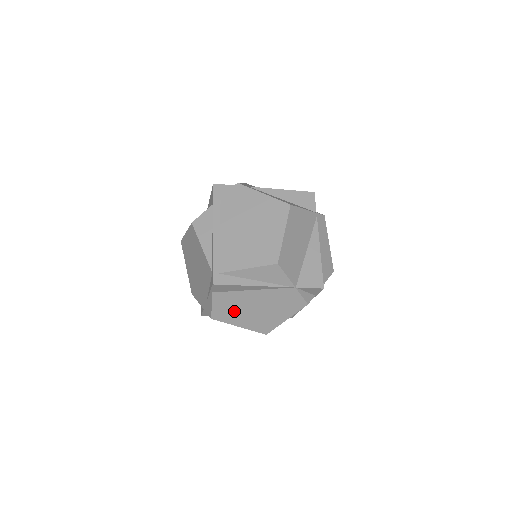
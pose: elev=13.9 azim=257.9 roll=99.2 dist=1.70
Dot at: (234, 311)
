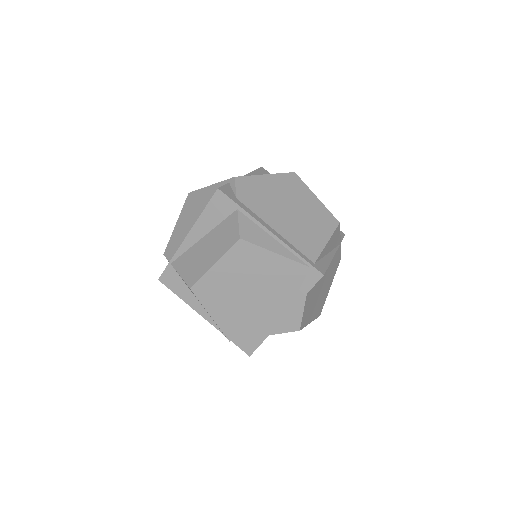
Dot at: (312, 305)
